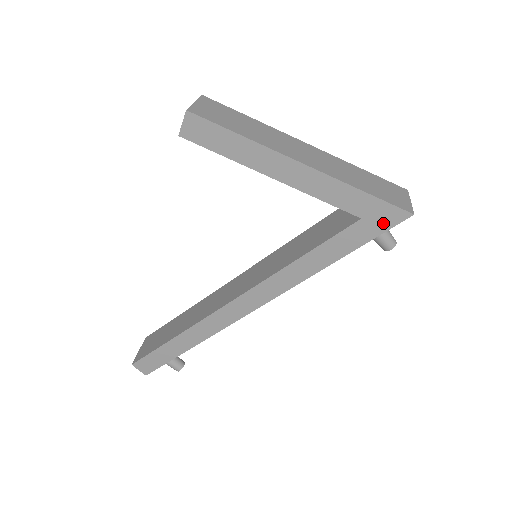
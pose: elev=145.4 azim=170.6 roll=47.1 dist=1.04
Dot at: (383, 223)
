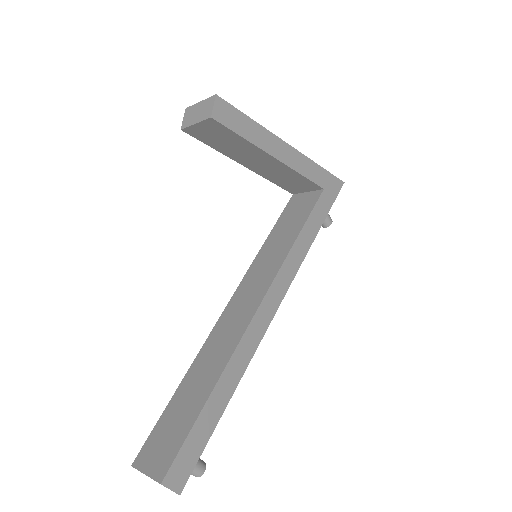
Dot at: (334, 191)
